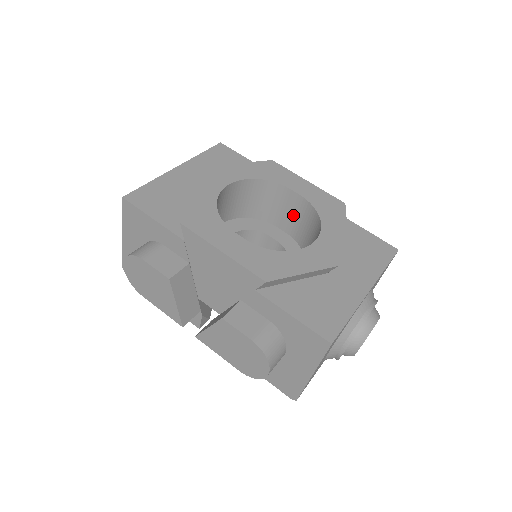
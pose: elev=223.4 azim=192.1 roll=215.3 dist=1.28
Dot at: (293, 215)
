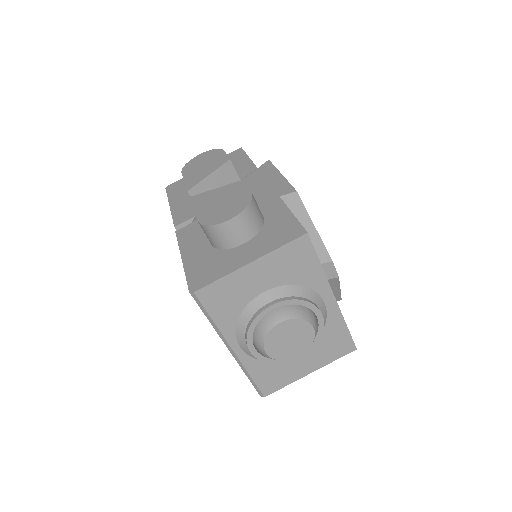
Dot at: occluded
